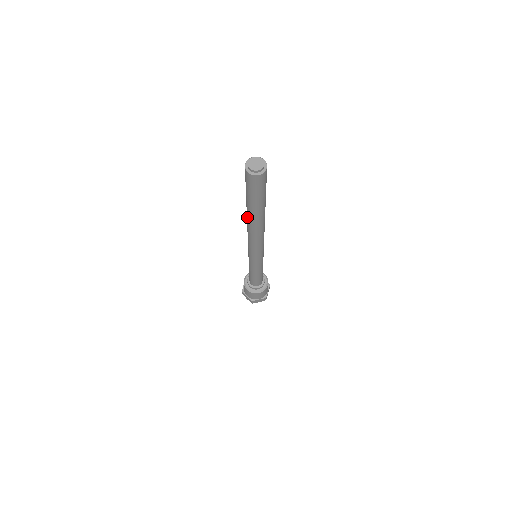
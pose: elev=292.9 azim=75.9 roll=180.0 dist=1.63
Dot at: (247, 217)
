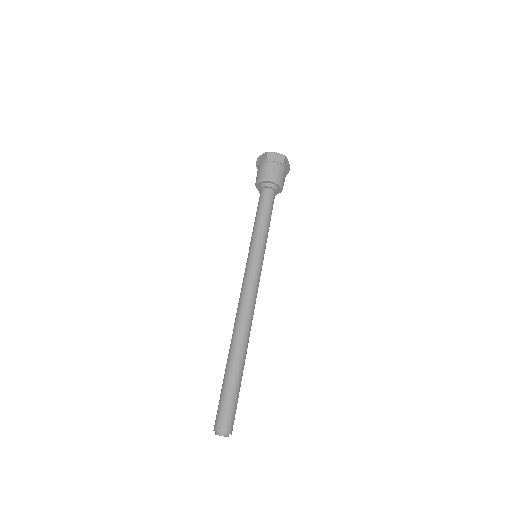
Dot at: (230, 346)
